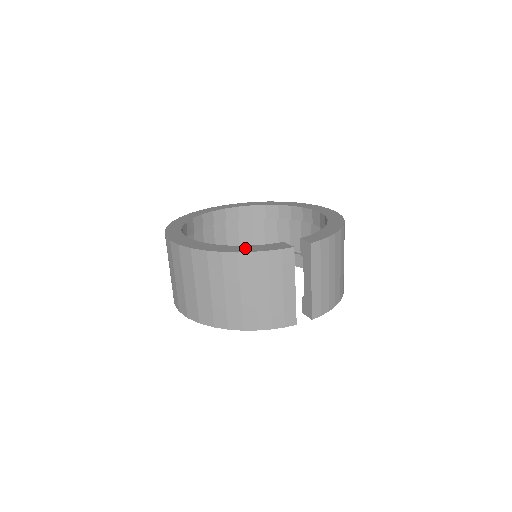
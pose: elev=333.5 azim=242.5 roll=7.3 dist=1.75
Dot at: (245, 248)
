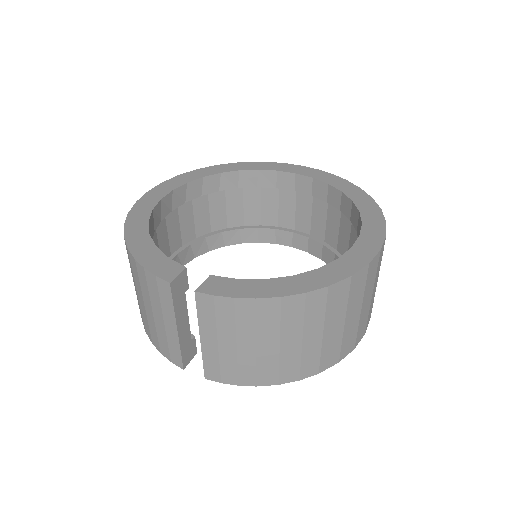
Dot at: (144, 247)
